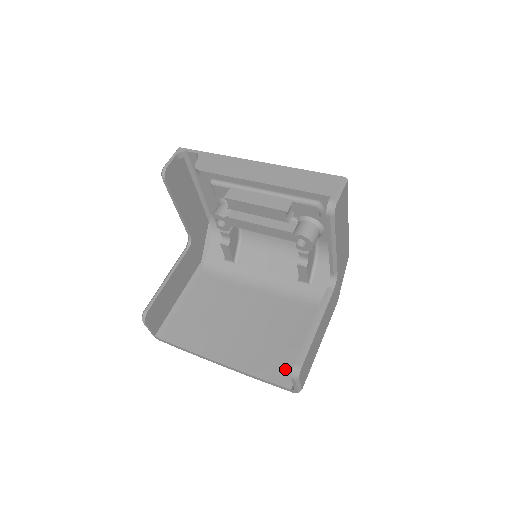
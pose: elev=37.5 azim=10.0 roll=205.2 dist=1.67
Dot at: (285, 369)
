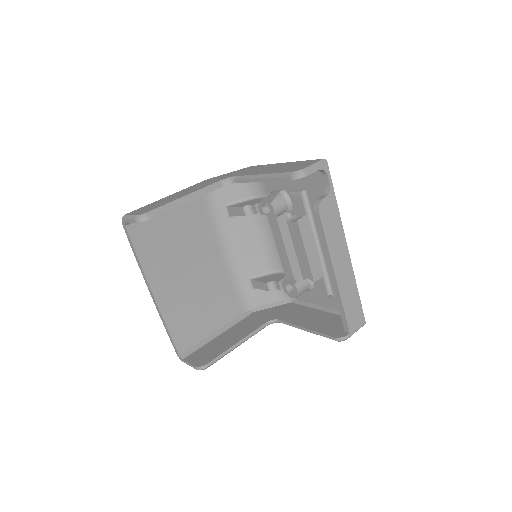
Dot at: (188, 337)
